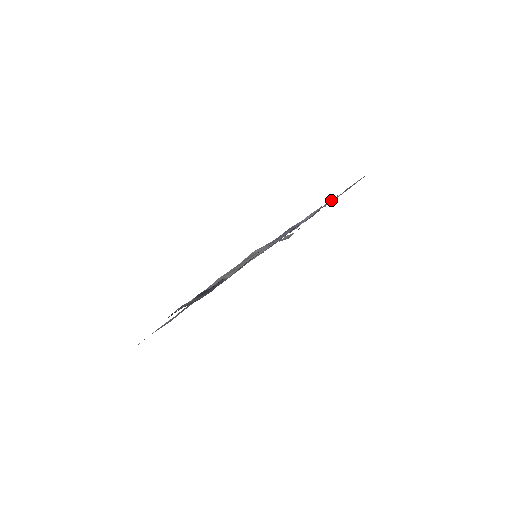
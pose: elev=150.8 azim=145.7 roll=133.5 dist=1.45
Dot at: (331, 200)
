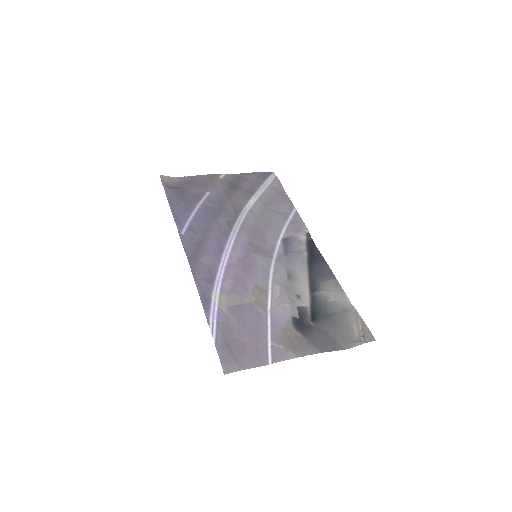
Dot at: (283, 207)
